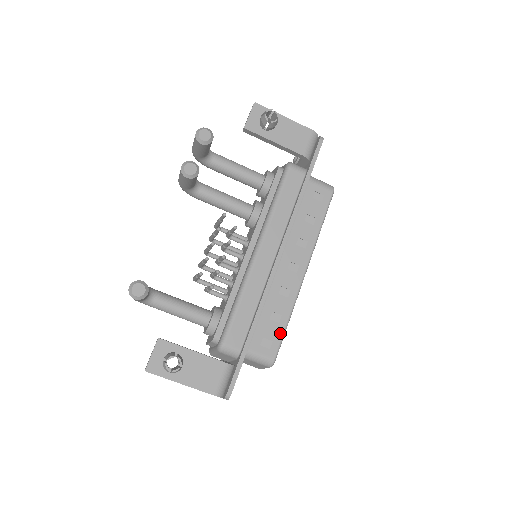
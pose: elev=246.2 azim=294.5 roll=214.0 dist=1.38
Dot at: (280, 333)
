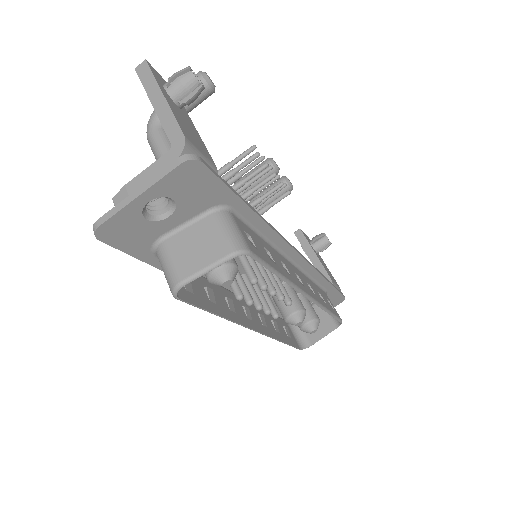
Dot at: (268, 261)
